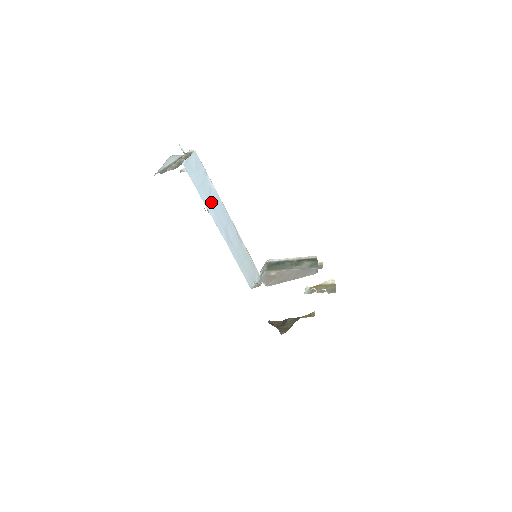
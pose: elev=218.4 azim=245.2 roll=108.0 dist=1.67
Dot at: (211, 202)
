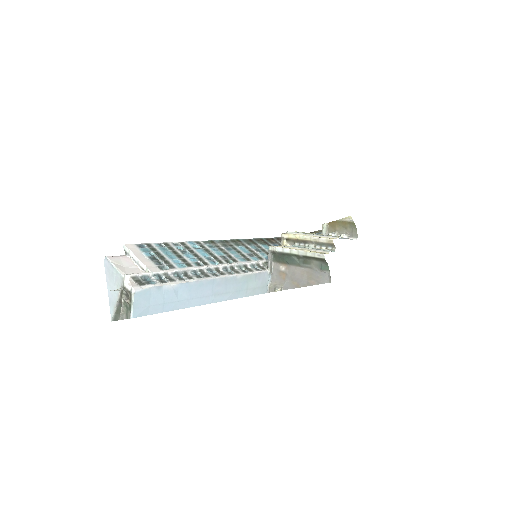
Dot at: (184, 298)
